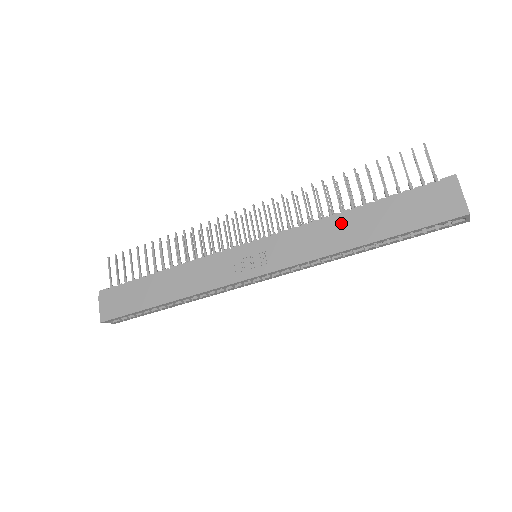
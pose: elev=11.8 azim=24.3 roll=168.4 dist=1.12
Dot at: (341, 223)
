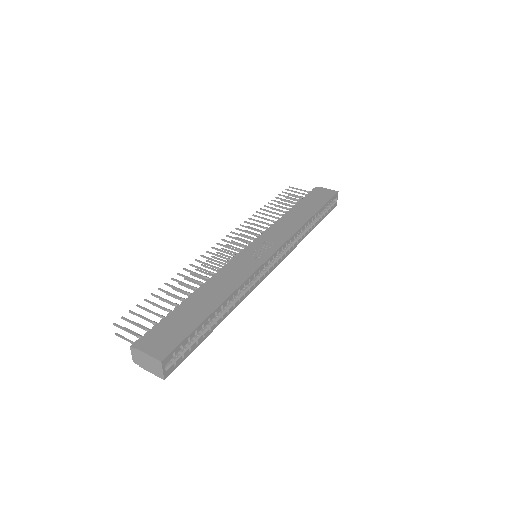
Dot at: (291, 215)
